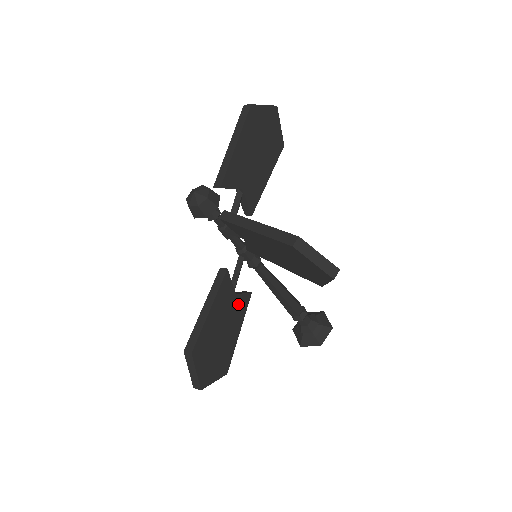
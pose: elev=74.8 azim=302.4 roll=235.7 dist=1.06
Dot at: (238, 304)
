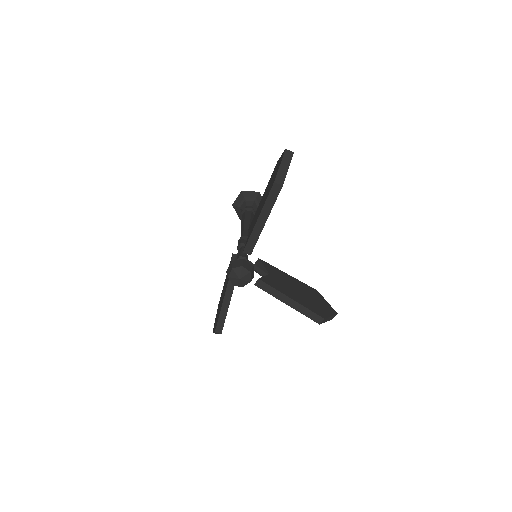
Dot at: occluded
